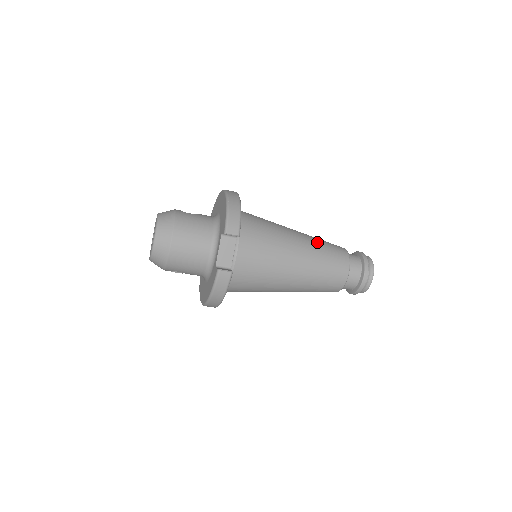
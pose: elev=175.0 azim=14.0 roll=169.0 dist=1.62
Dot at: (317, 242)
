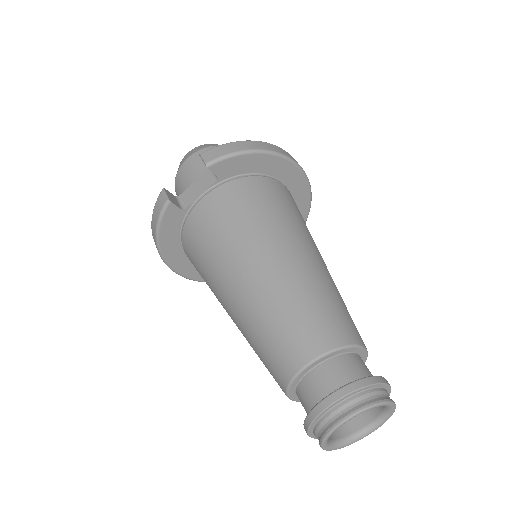
Dot at: (316, 283)
